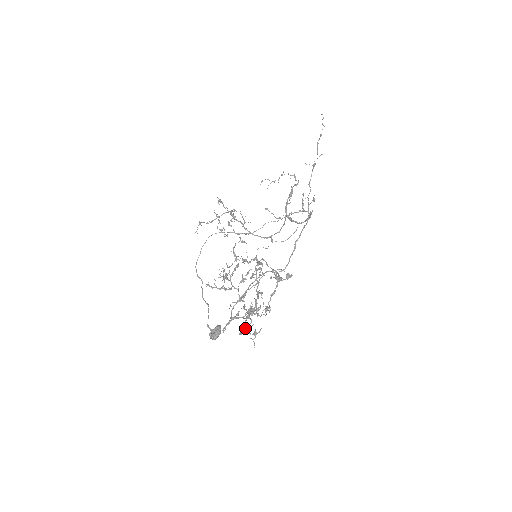
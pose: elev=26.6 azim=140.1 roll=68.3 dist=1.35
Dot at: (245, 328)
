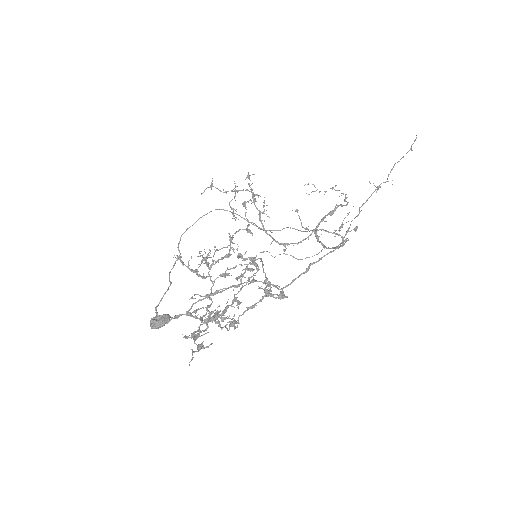
Dot at: (194, 333)
